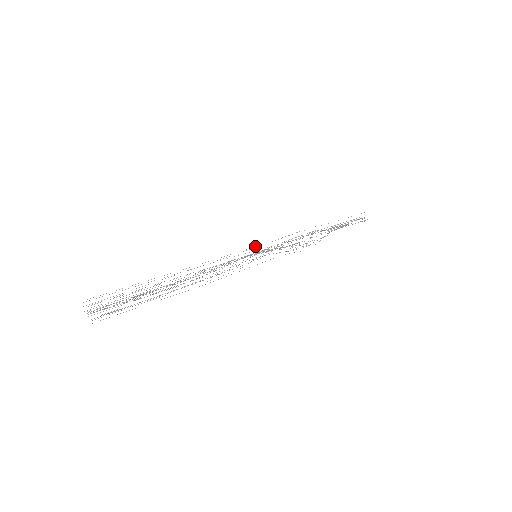
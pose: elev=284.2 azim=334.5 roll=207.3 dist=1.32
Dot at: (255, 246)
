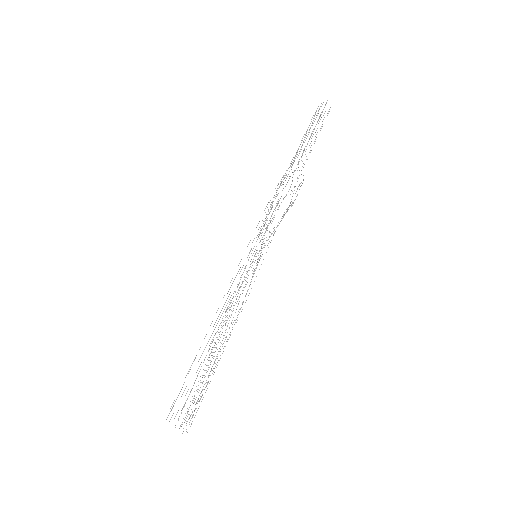
Dot at: occluded
